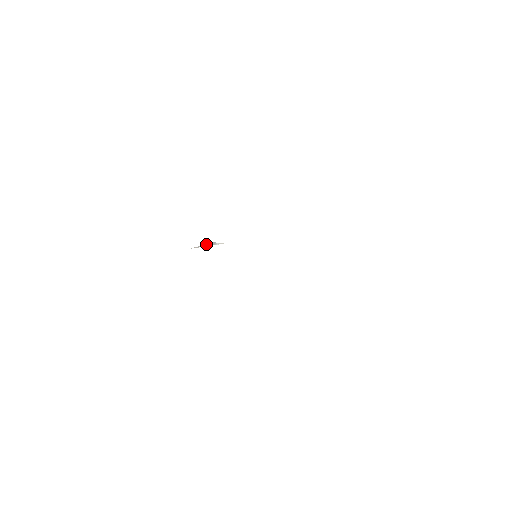
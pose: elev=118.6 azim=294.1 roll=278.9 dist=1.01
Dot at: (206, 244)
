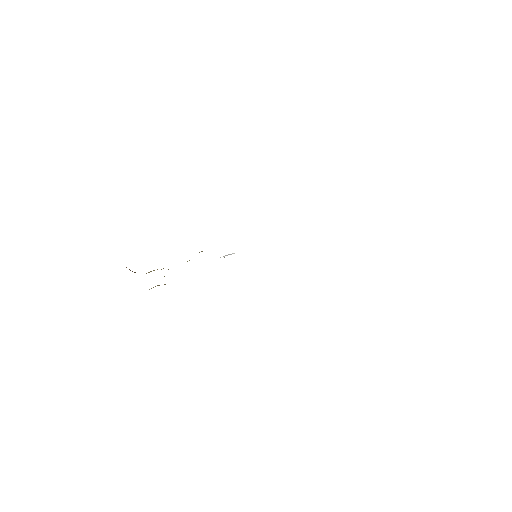
Dot at: (226, 255)
